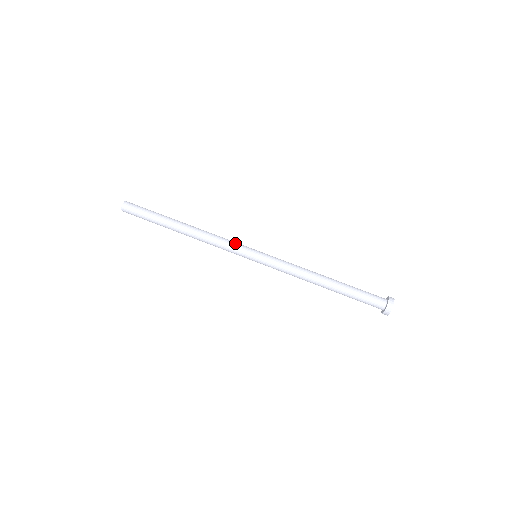
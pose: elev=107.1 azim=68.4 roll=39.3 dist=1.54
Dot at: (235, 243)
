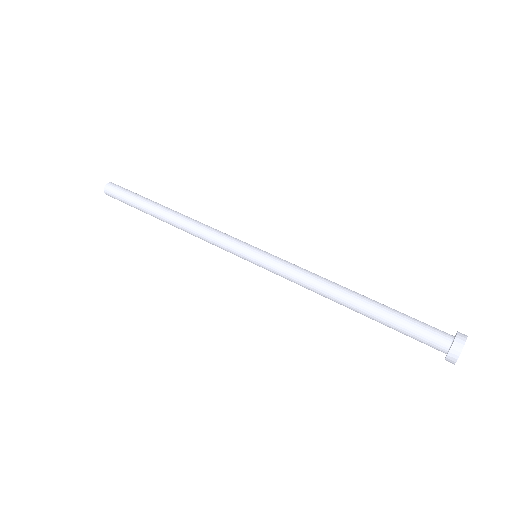
Dot at: occluded
